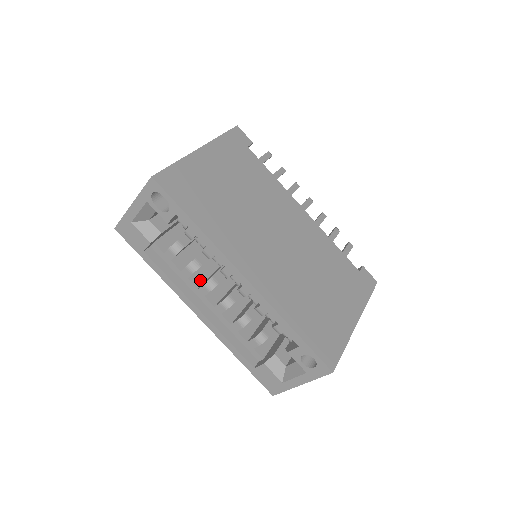
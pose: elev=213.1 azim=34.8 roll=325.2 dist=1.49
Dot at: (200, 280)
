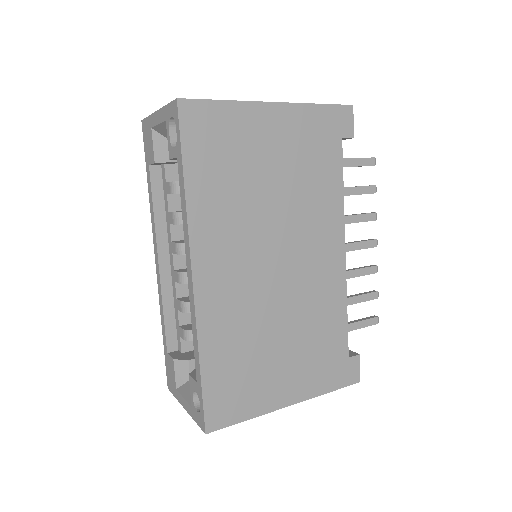
Dot at: (182, 234)
